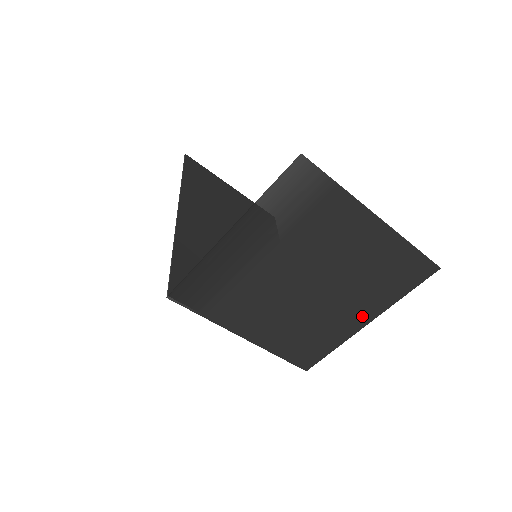
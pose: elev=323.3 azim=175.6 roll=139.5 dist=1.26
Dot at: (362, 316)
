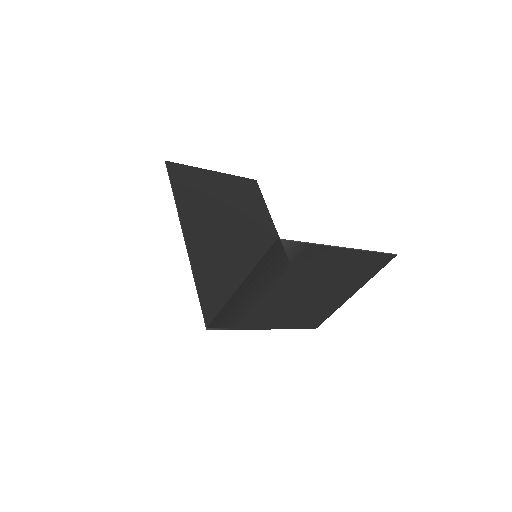
Dot at: (347, 293)
